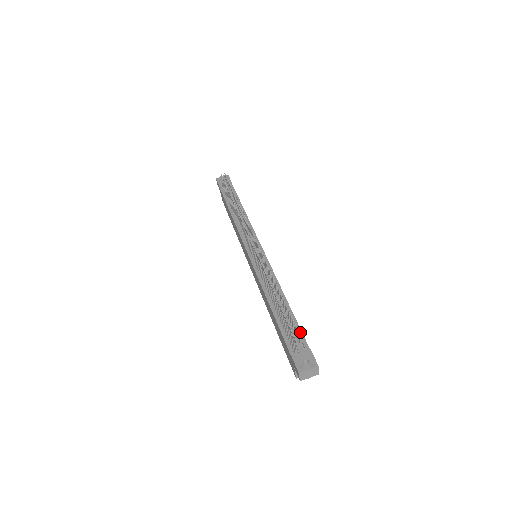
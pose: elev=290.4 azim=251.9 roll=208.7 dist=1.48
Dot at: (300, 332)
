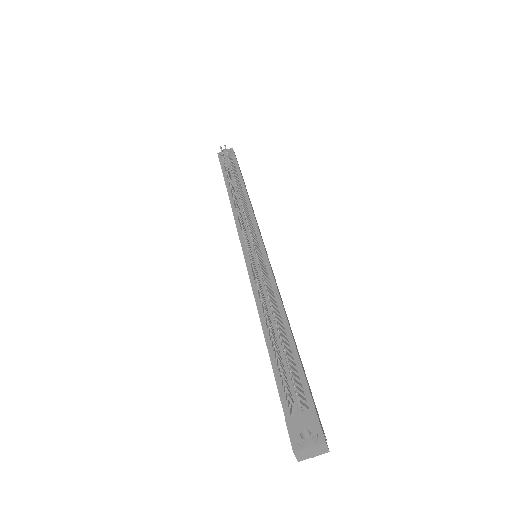
Dot at: (303, 378)
